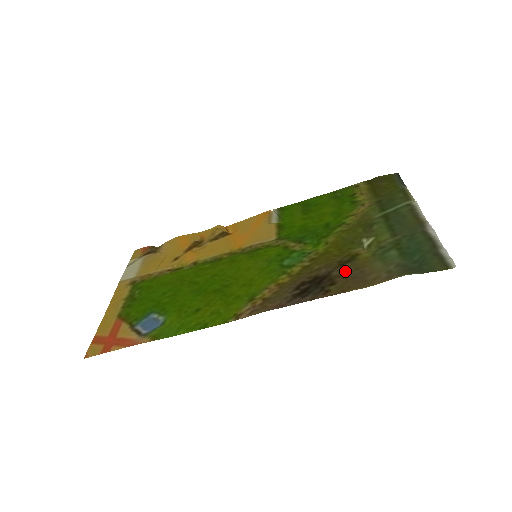
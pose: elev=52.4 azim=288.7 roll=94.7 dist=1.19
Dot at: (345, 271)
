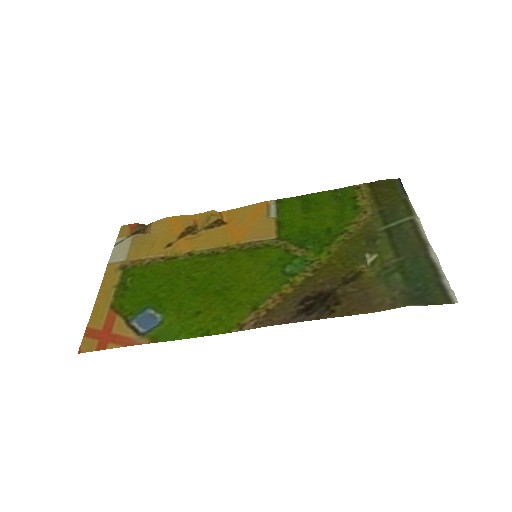
Dot at: (350, 291)
